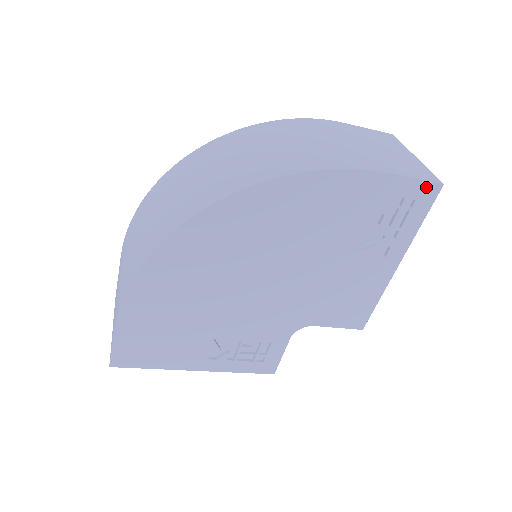
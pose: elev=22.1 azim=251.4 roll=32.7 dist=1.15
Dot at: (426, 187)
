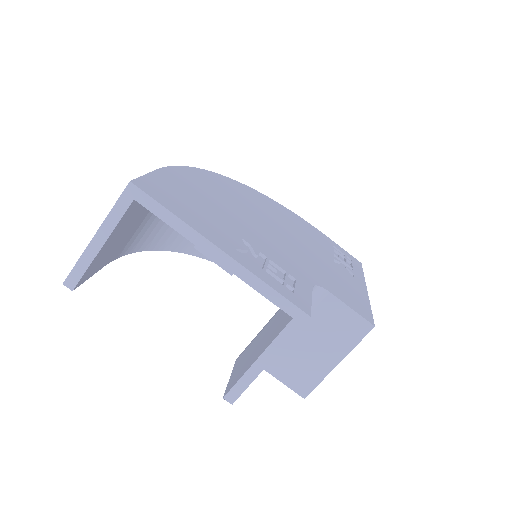
Dot at: (353, 258)
